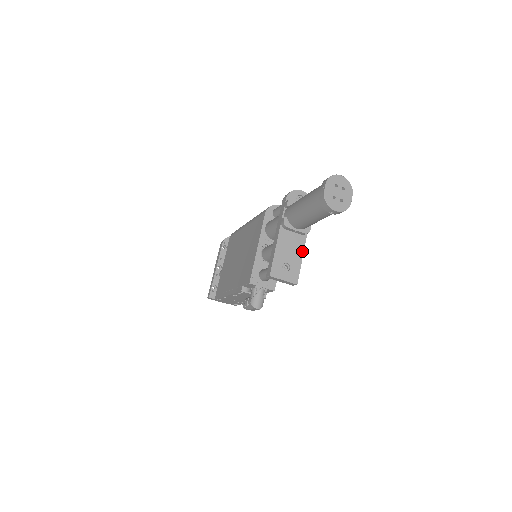
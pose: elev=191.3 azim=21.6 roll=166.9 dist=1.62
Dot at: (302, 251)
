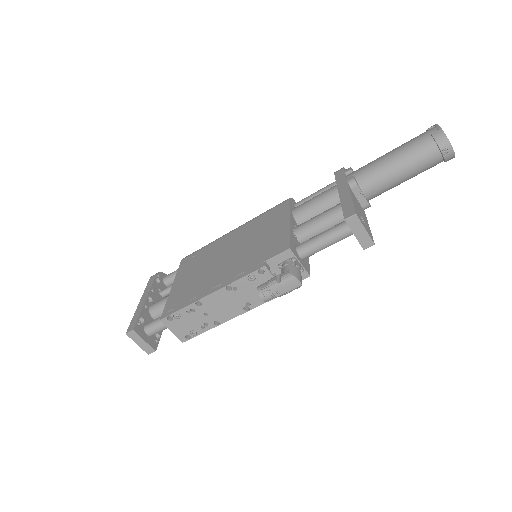
Dot at: (367, 220)
